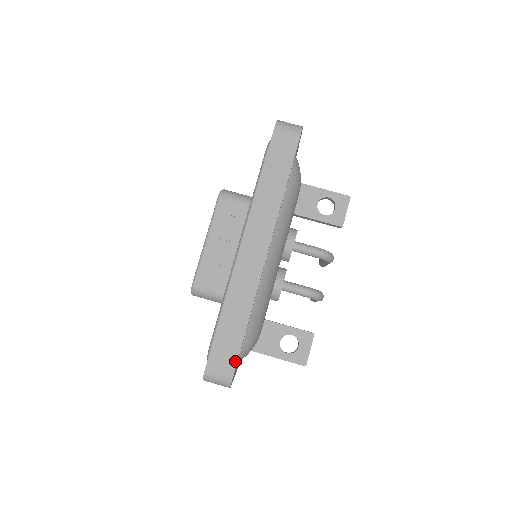
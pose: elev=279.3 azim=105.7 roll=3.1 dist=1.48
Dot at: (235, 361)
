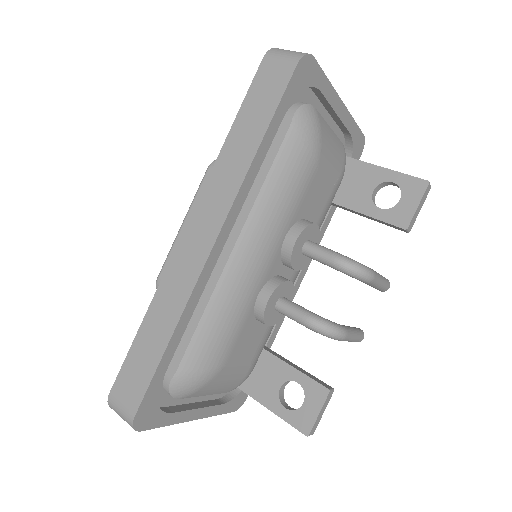
Dot at: (142, 394)
